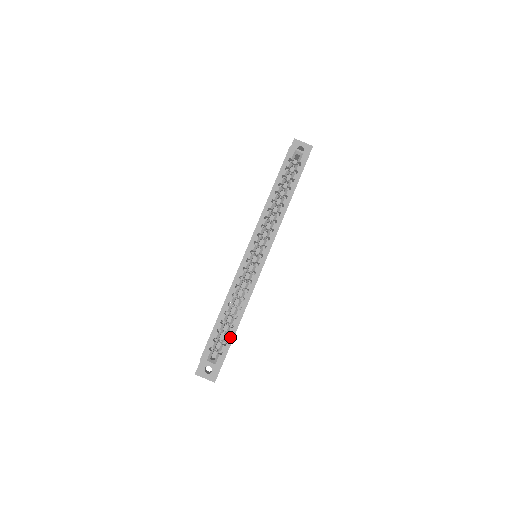
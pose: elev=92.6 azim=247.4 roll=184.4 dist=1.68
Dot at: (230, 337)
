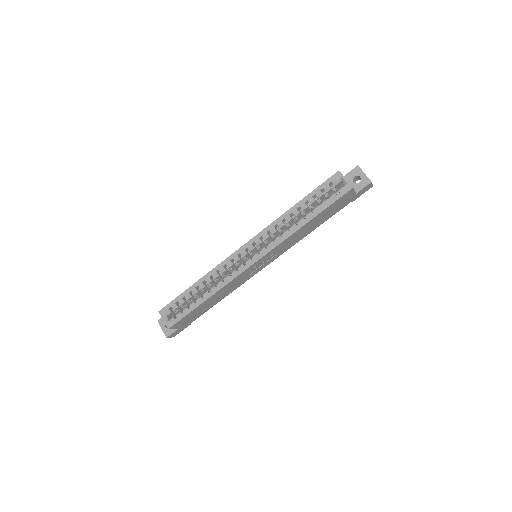
Dot at: (189, 309)
